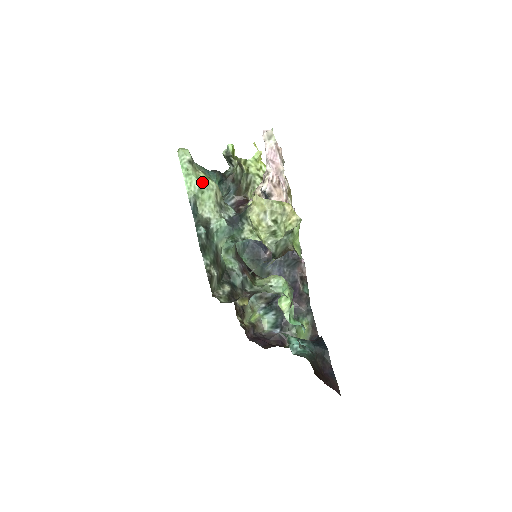
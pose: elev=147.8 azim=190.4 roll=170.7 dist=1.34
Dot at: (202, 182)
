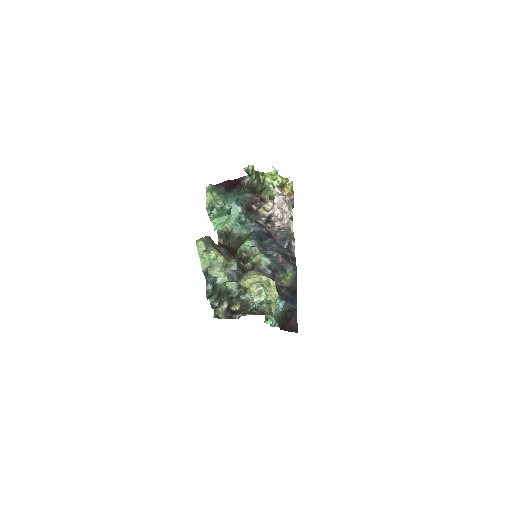
Dot at: (213, 260)
